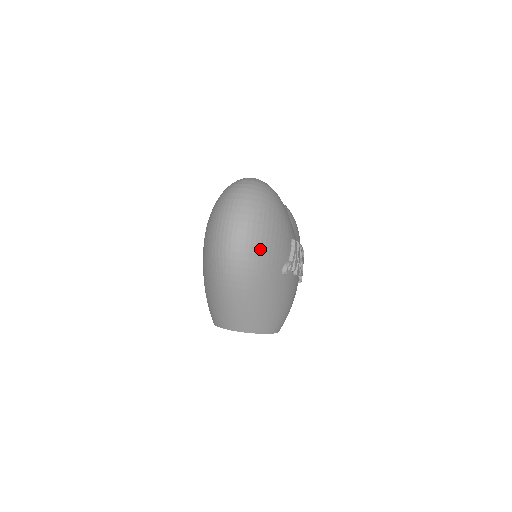
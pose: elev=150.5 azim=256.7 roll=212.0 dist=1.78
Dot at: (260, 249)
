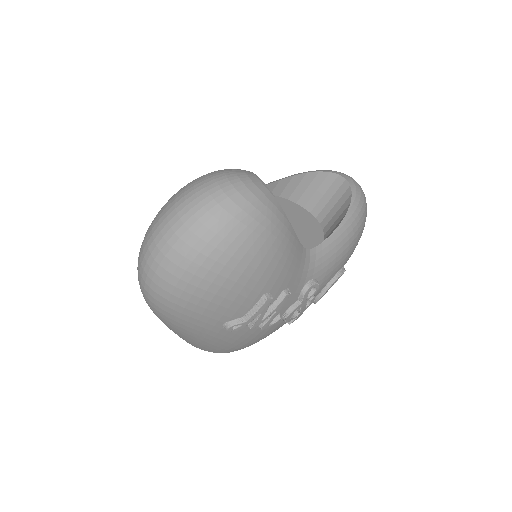
Dot at: (179, 299)
